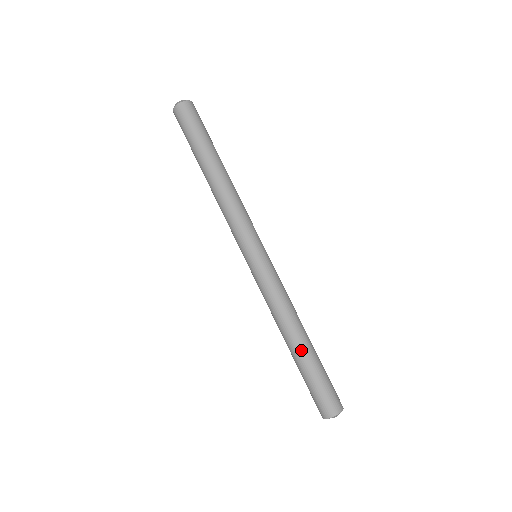
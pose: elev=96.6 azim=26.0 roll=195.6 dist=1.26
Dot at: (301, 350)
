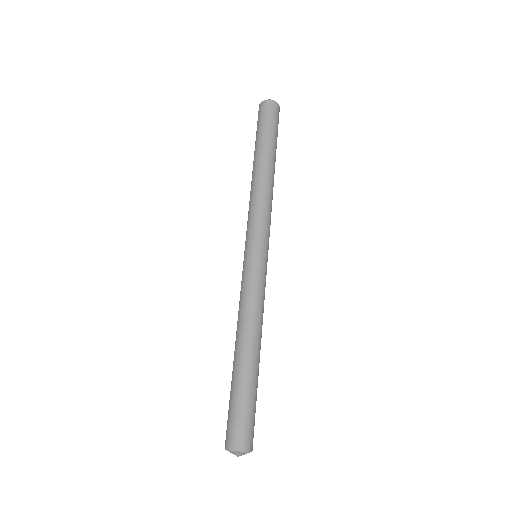
Dot at: (247, 363)
